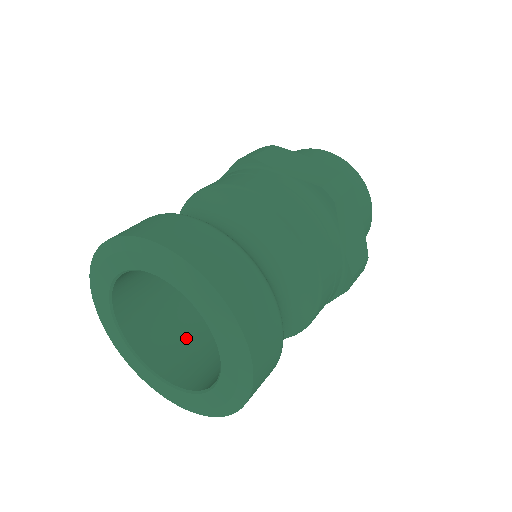
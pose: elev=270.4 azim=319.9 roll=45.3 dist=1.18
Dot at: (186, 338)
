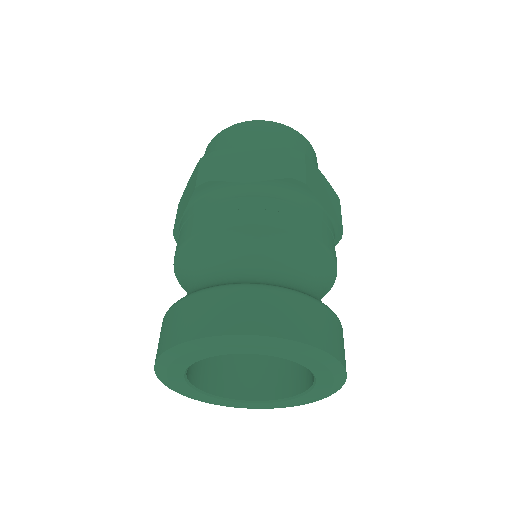
Dot at: occluded
